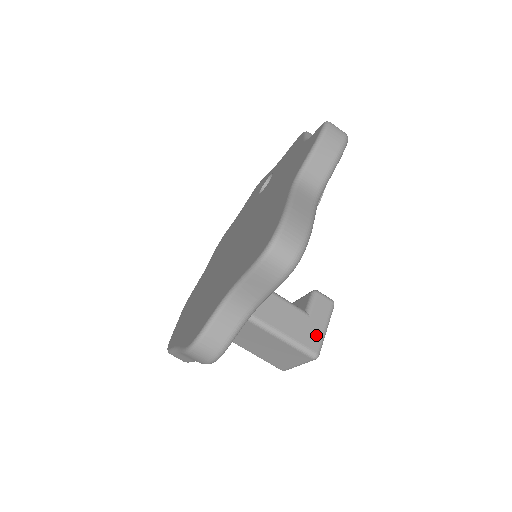
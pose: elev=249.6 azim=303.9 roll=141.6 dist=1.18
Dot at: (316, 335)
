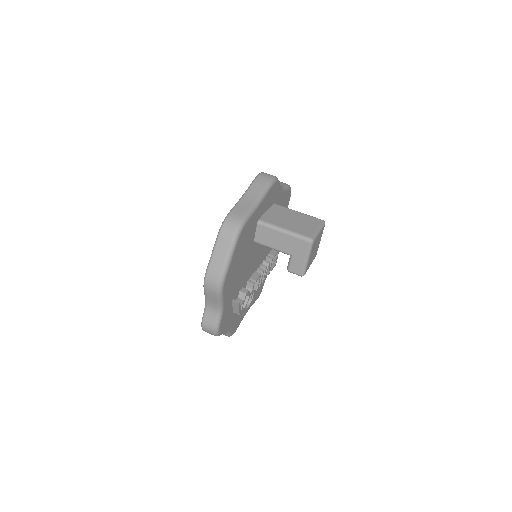
Dot at: occluded
